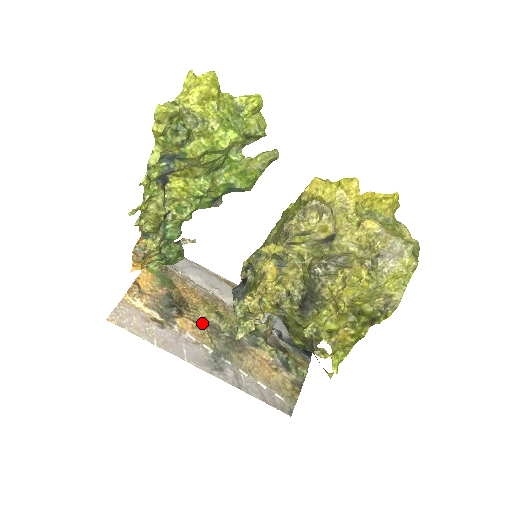
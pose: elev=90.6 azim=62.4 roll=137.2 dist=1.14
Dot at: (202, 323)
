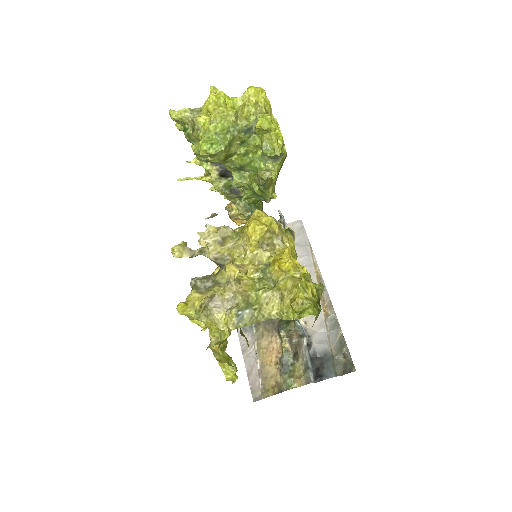
Dot at: occluded
